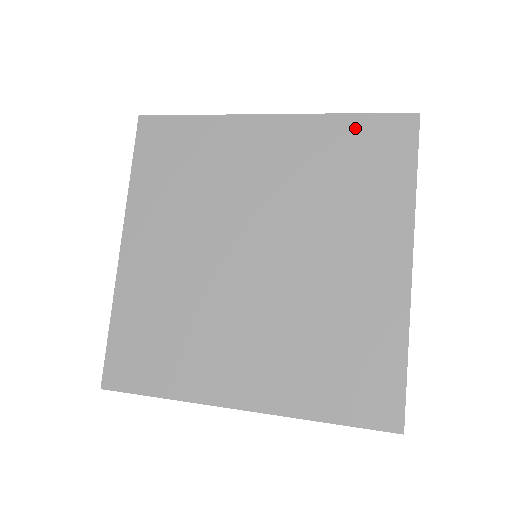
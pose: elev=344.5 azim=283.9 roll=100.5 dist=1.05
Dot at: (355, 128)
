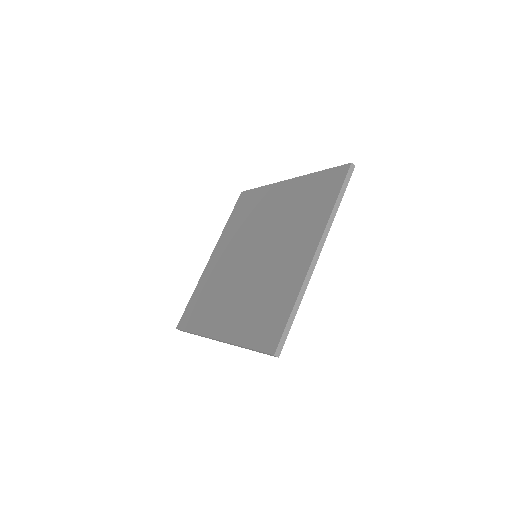
Dot at: (319, 178)
